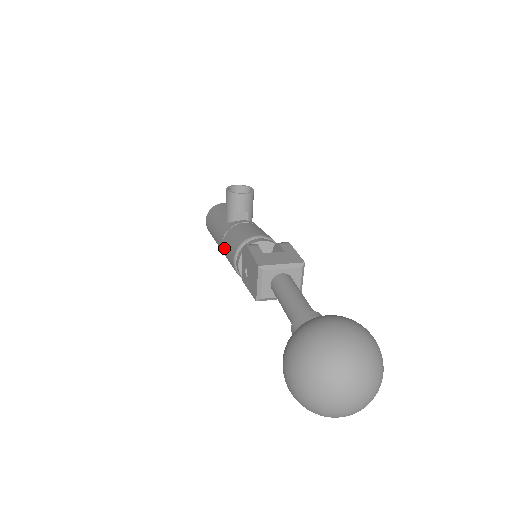
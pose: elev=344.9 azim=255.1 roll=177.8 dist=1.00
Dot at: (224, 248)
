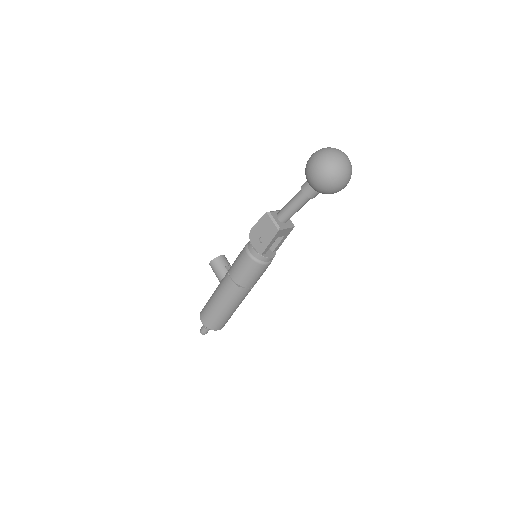
Dot at: (235, 275)
